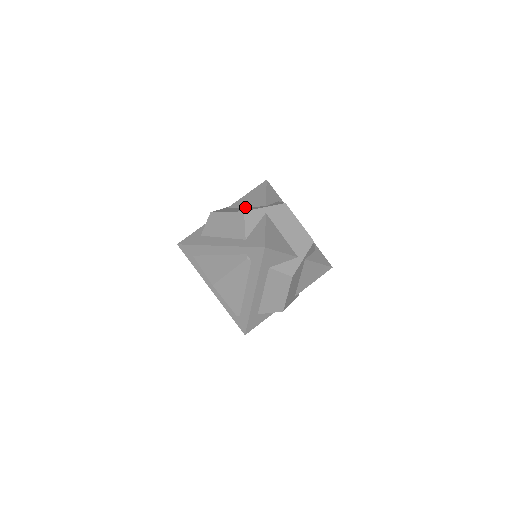
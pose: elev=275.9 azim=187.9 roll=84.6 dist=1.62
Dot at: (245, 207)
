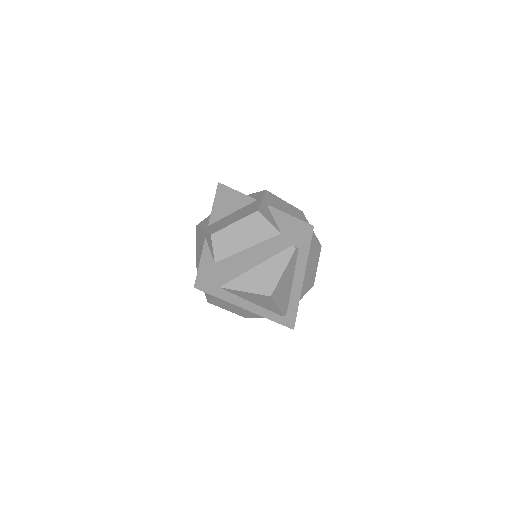
Dot at: (233, 213)
